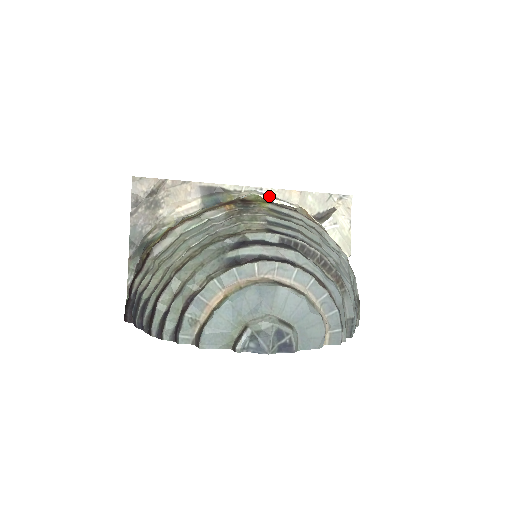
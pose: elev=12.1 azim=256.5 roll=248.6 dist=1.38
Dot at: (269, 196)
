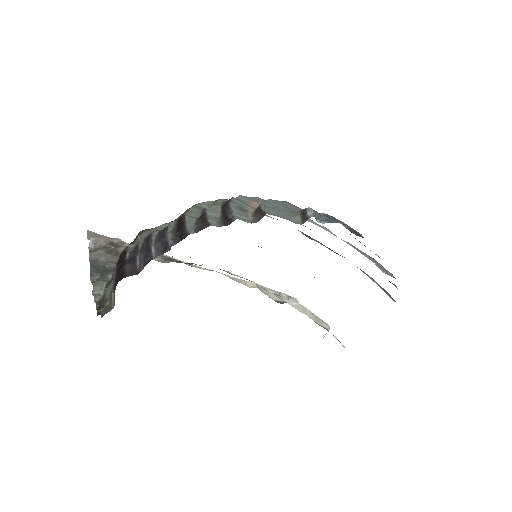
Dot at: occluded
